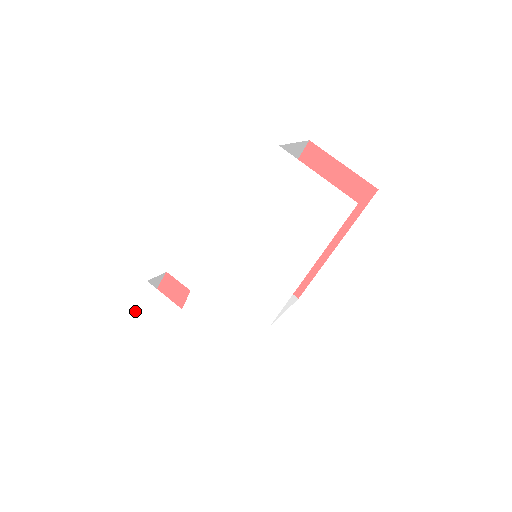
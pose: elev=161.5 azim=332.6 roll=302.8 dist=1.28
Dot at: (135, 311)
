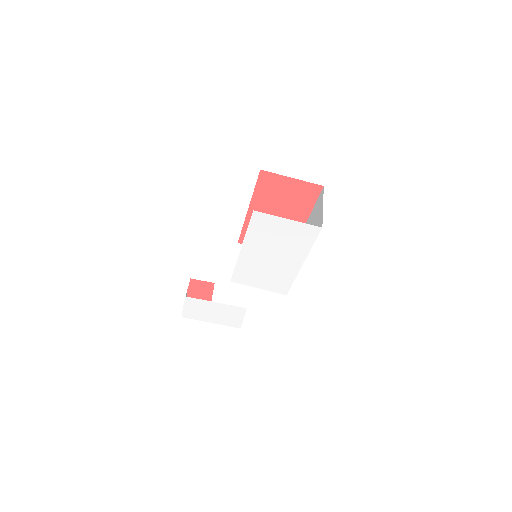
Dot at: (184, 312)
